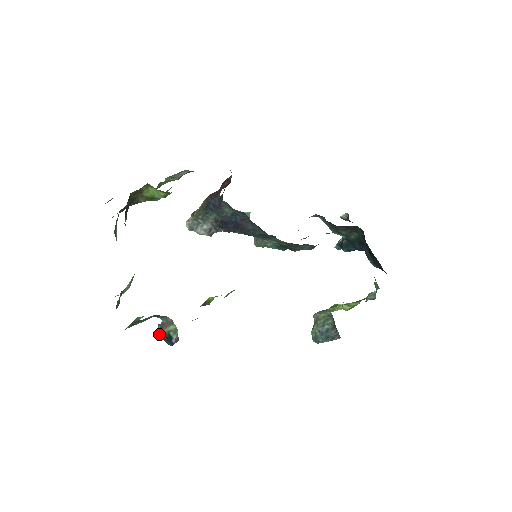
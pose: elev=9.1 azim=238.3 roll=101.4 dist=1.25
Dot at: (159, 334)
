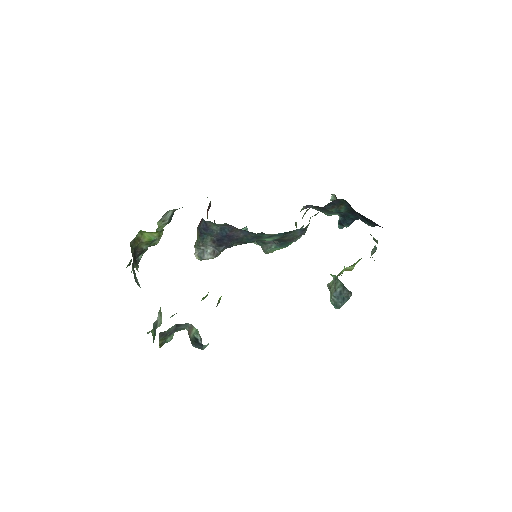
Dot at: occluded
